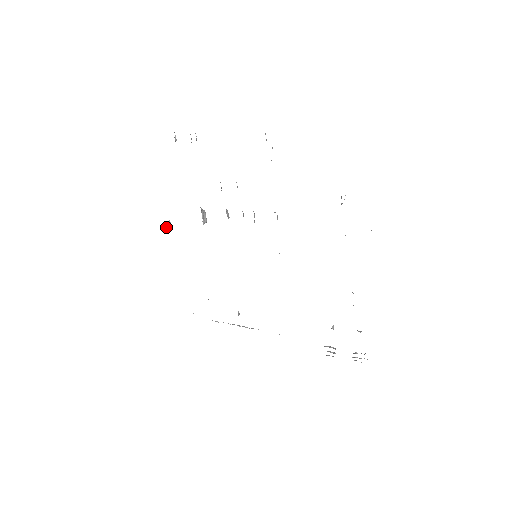
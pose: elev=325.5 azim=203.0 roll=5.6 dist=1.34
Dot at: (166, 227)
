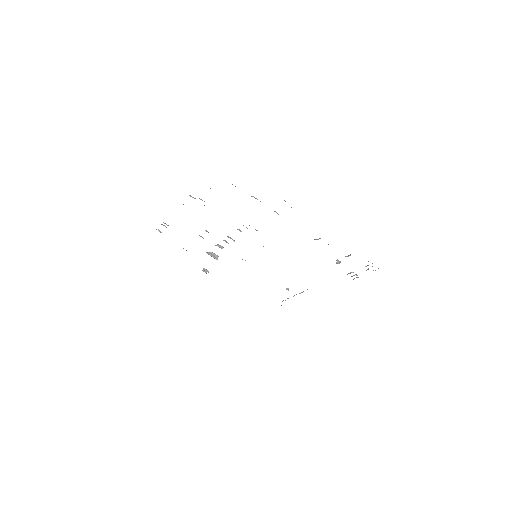
Dot at: (206, 273)
